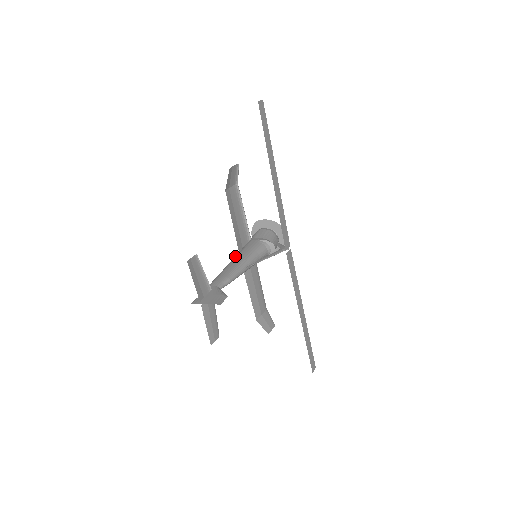
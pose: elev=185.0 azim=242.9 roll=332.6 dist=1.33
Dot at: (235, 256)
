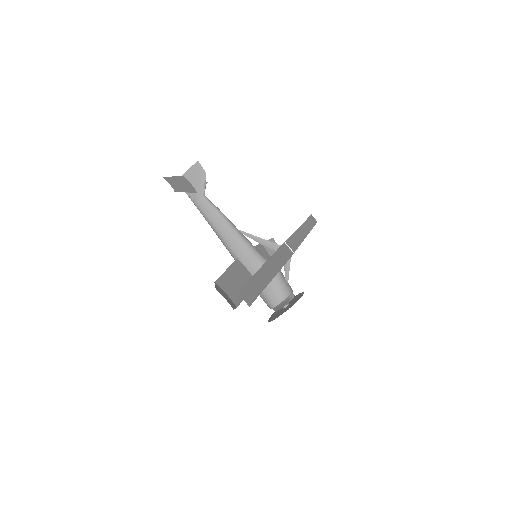
Dot at: occluded
